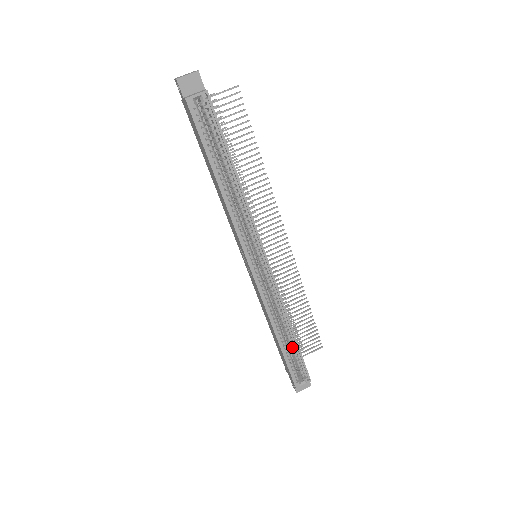
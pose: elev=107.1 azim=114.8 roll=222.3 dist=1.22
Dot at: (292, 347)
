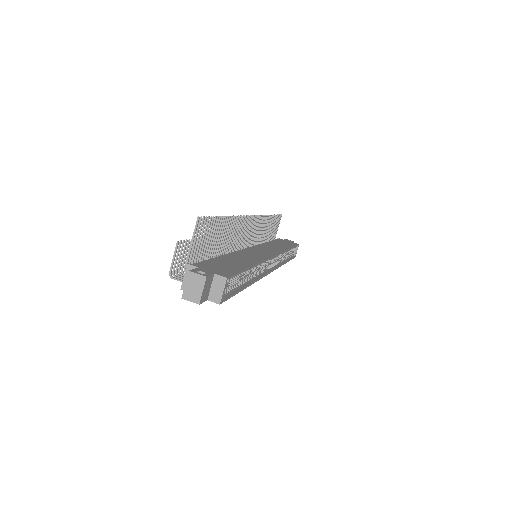
Dot at: occluded
